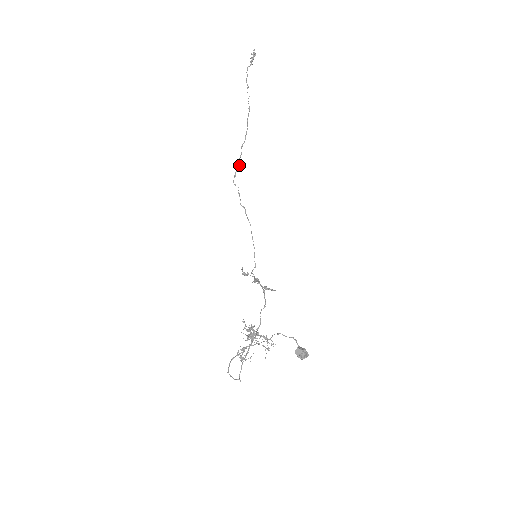
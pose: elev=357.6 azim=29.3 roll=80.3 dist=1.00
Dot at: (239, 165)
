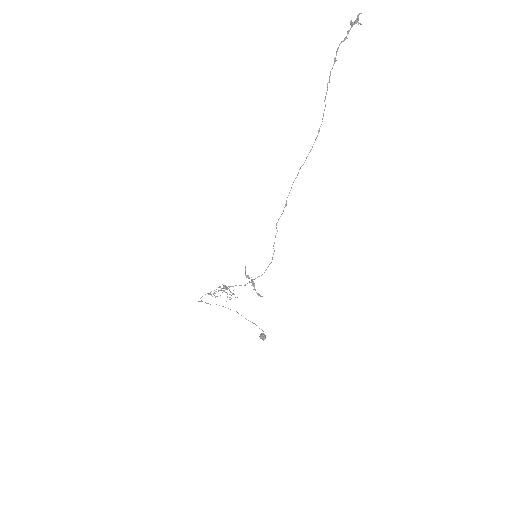
Dot at: occluded
